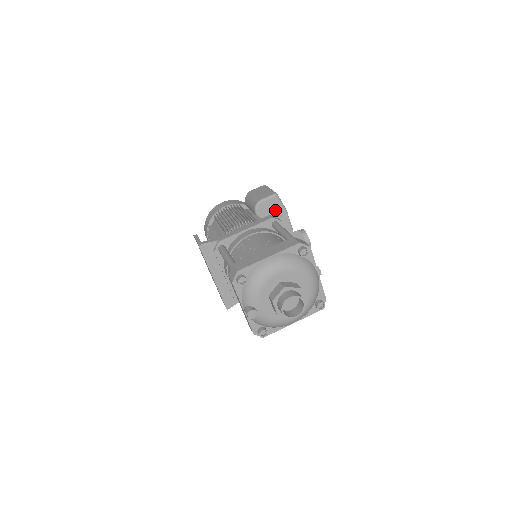
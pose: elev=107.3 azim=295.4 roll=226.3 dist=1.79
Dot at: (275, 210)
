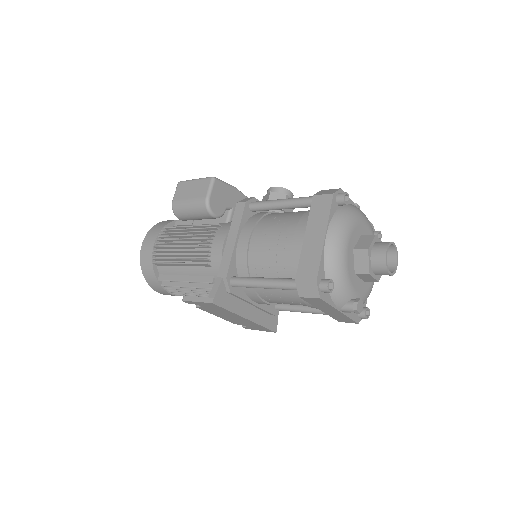
Dot at: (225, 195)
